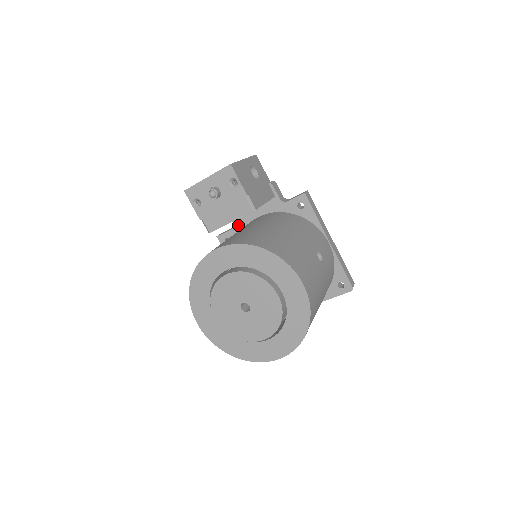
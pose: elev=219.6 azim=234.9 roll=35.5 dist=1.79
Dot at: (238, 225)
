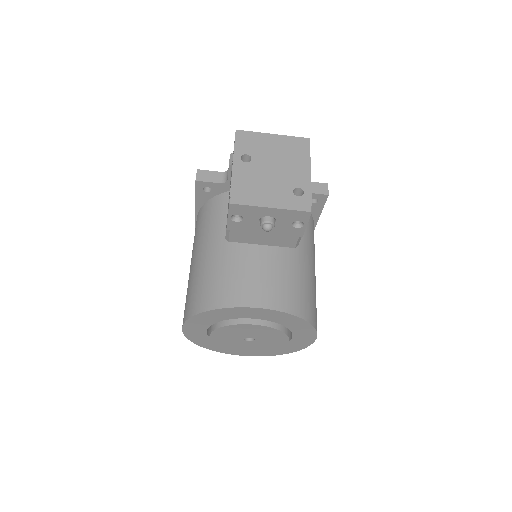
Dot at: occluded
